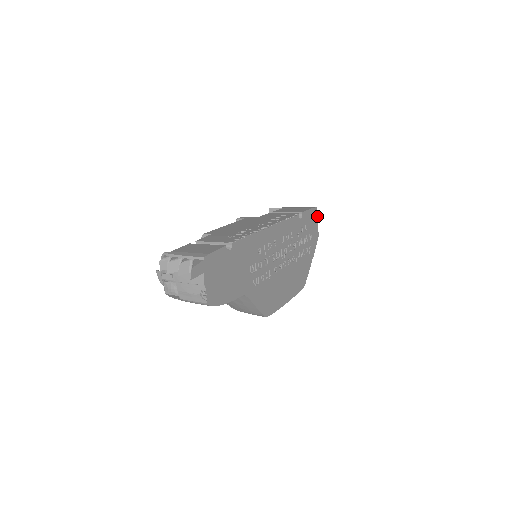
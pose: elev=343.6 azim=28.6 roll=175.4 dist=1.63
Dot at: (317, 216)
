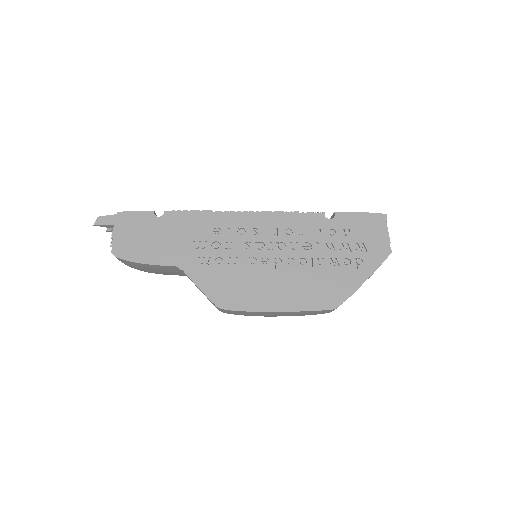
Dot at: occluded
